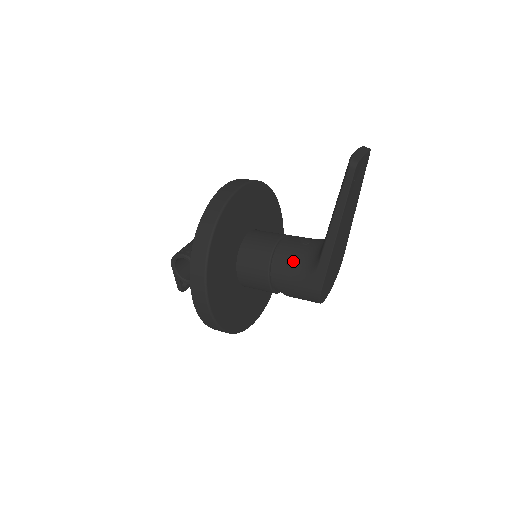
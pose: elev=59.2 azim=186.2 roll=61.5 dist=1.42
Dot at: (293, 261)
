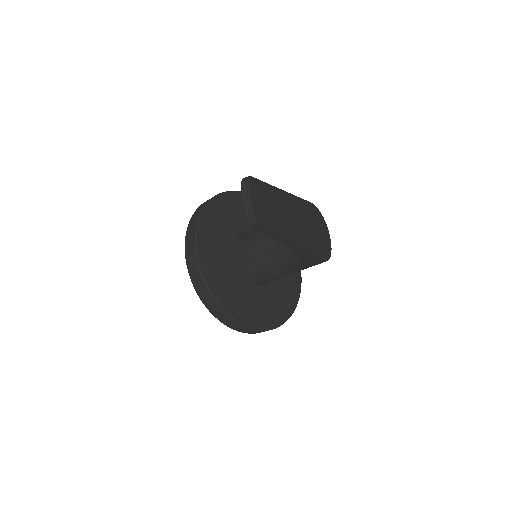
Dot at: (284, 260)
